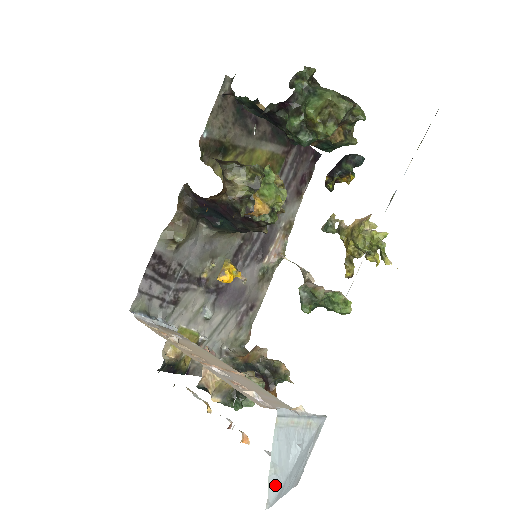
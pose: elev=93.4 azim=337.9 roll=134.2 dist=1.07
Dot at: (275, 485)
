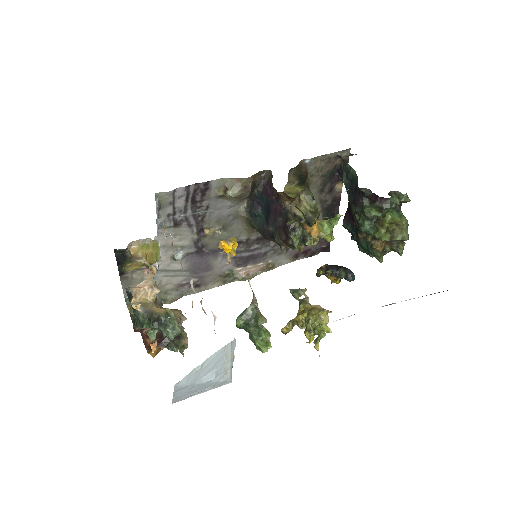
Dot at: (189, 379)
